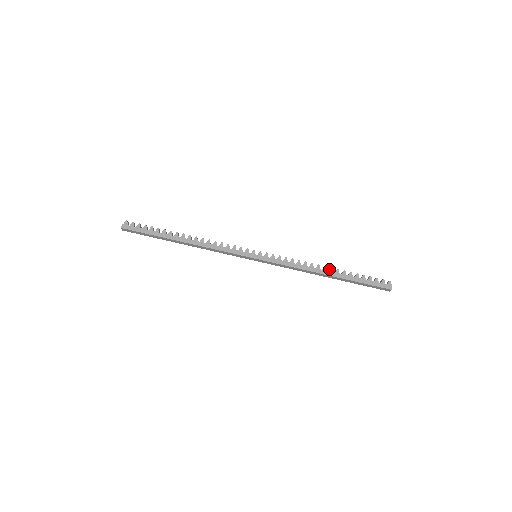
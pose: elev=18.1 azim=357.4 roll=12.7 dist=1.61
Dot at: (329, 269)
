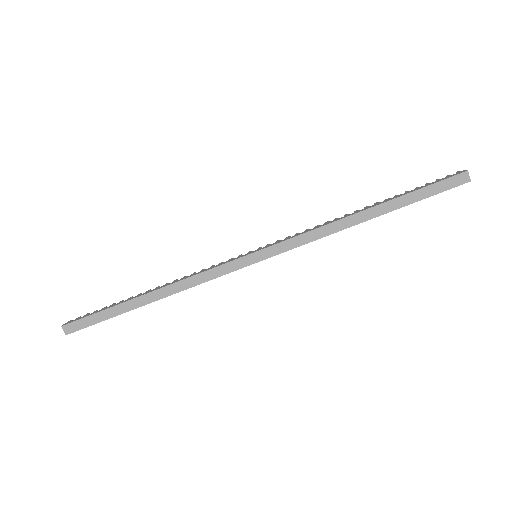
Dot at: occluded
